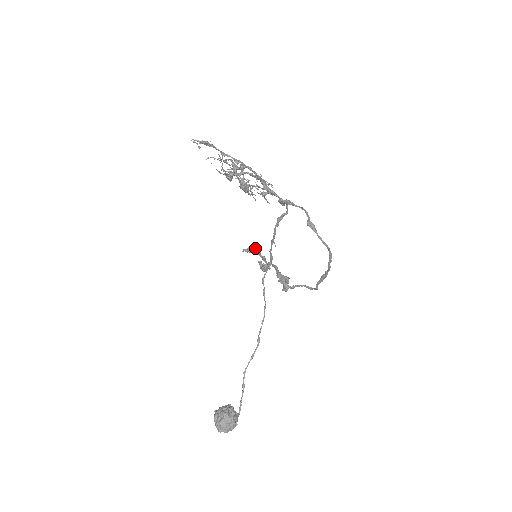
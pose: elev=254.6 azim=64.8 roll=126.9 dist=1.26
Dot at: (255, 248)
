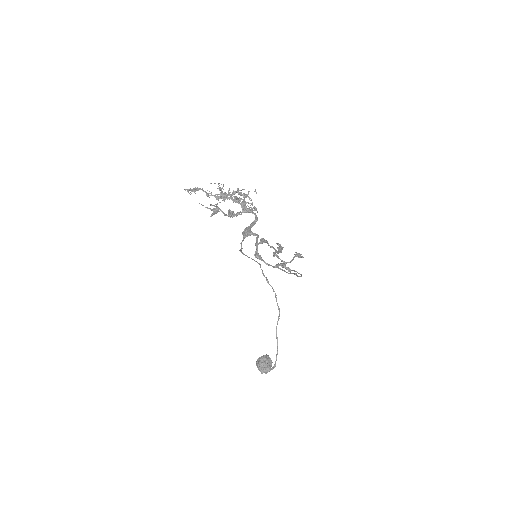
Dot at: (264, 241)
